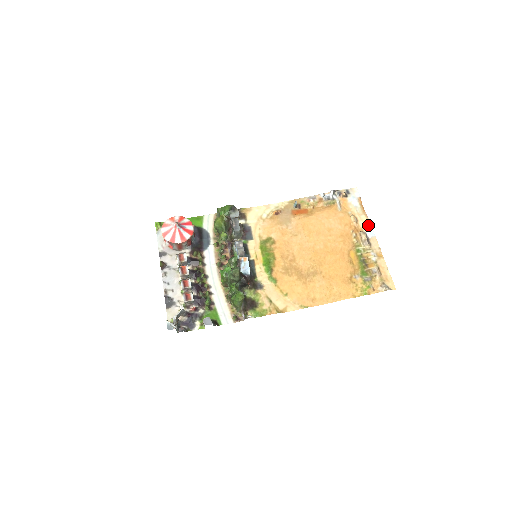
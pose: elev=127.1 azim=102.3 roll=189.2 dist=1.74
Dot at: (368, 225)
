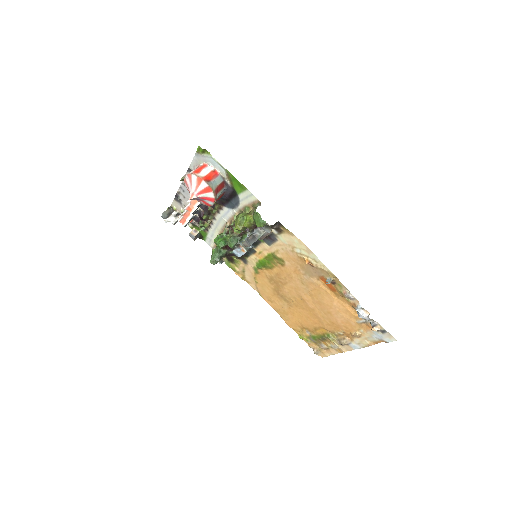
Dot at: (360, 346)
